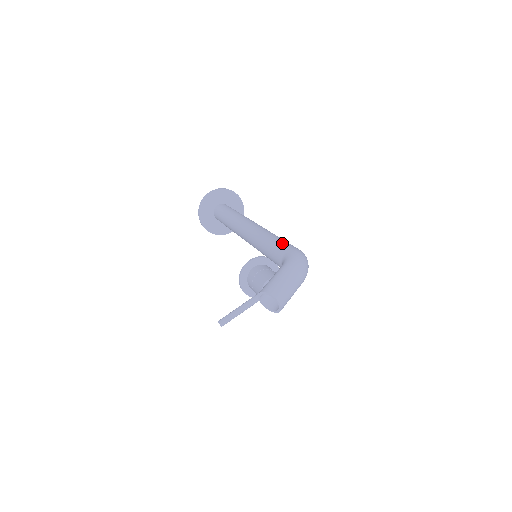
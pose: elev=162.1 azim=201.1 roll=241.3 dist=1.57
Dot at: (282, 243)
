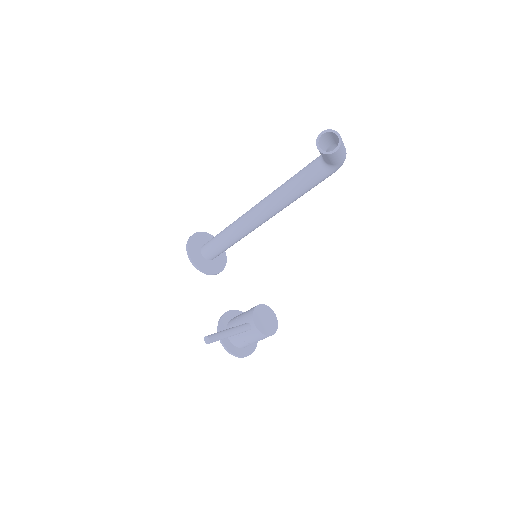
Dot at: occluded
